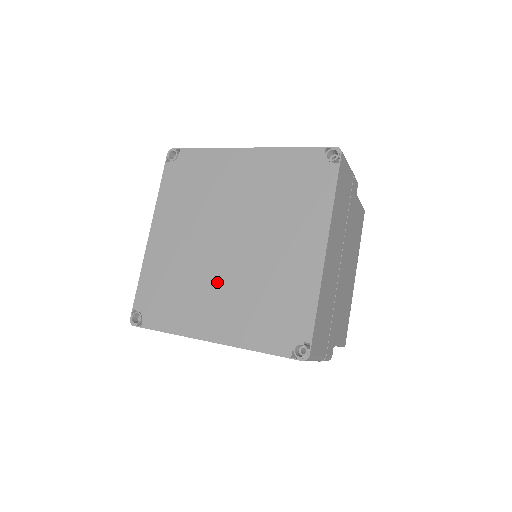
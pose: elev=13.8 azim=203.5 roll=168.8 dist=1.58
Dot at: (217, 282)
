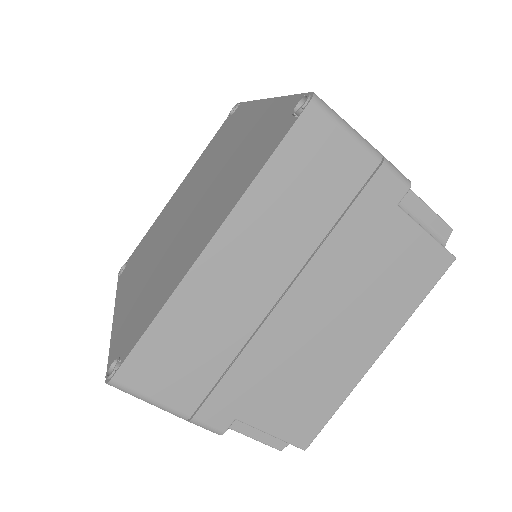
Dot at: (190, 227)
